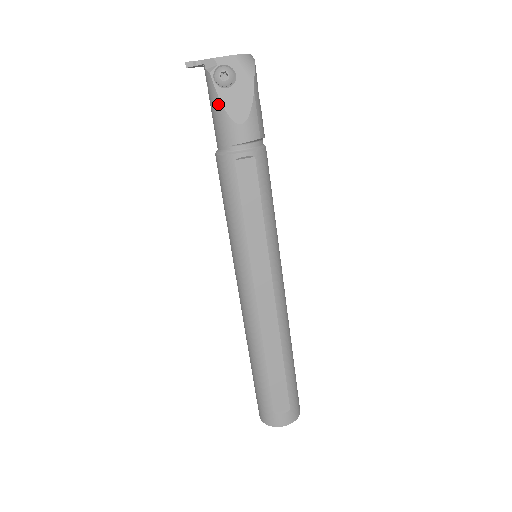
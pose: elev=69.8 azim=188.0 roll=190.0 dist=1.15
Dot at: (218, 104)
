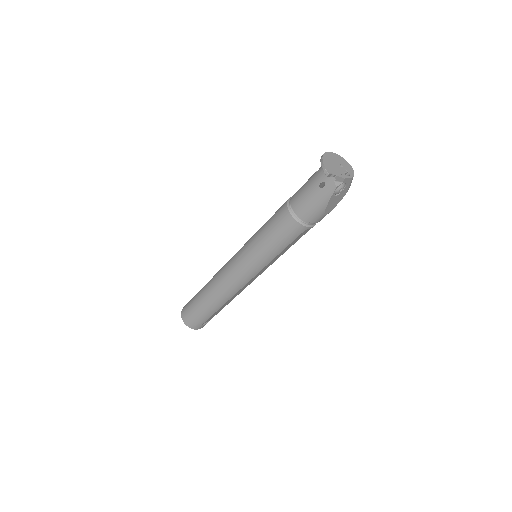
Dot at: (325, 203)
